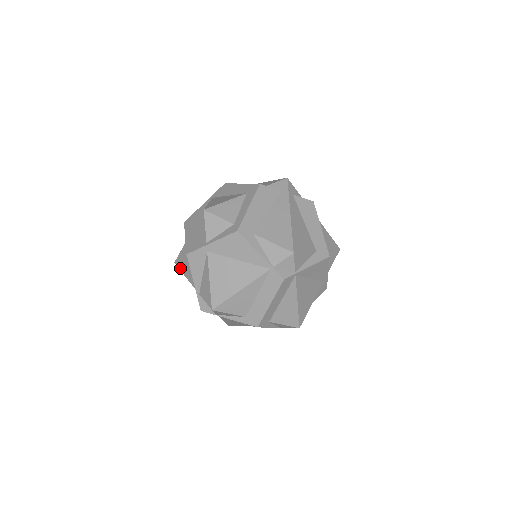
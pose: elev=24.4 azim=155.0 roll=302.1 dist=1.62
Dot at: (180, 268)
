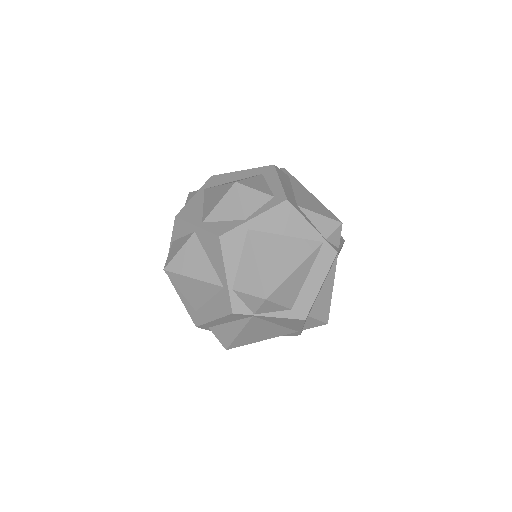
Dot at: (180, 272)
